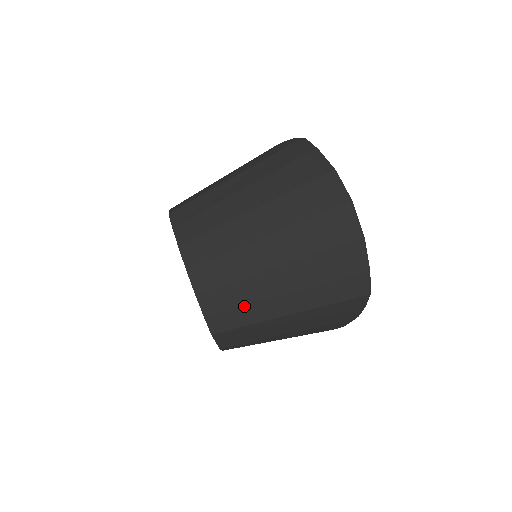
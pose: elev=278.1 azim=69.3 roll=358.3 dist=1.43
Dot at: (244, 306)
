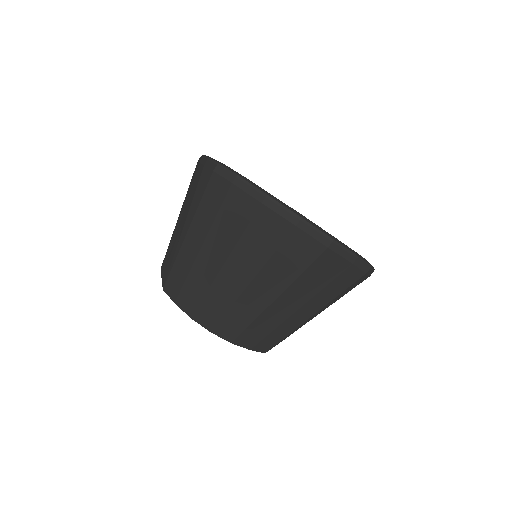
Dot at: (273, 330)
